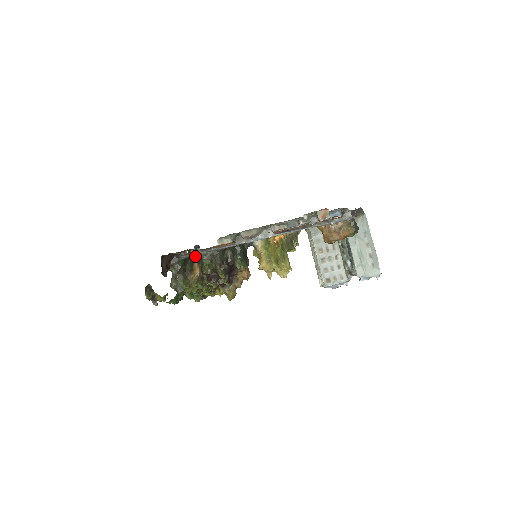
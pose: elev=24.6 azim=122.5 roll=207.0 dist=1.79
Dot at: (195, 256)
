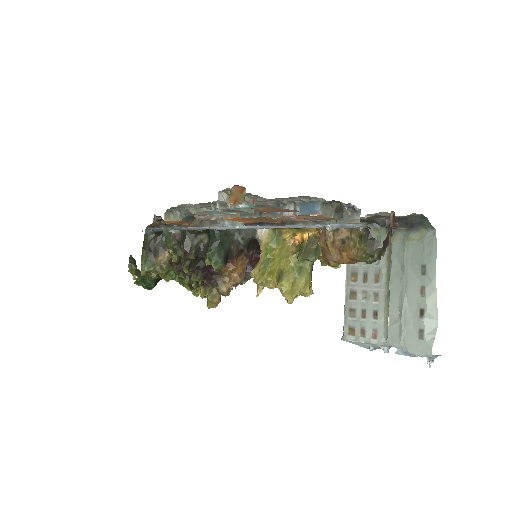
Dot at: occluded
